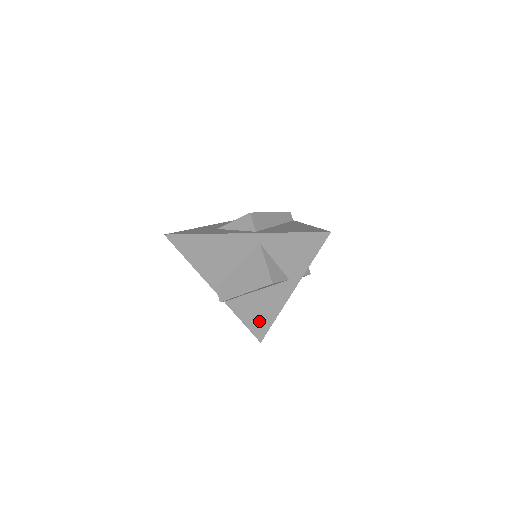
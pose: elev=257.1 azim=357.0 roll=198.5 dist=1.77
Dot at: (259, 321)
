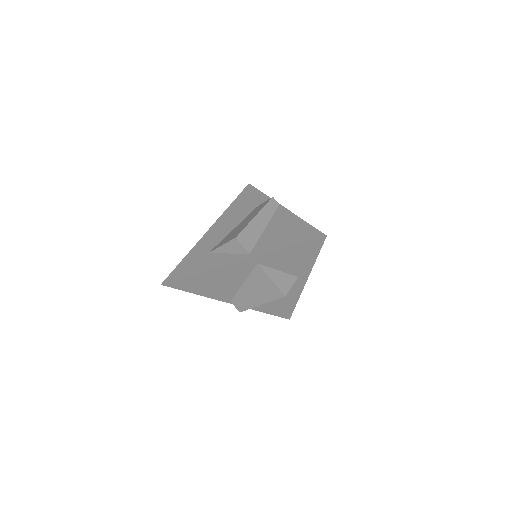
Dot at: (282, 308)
